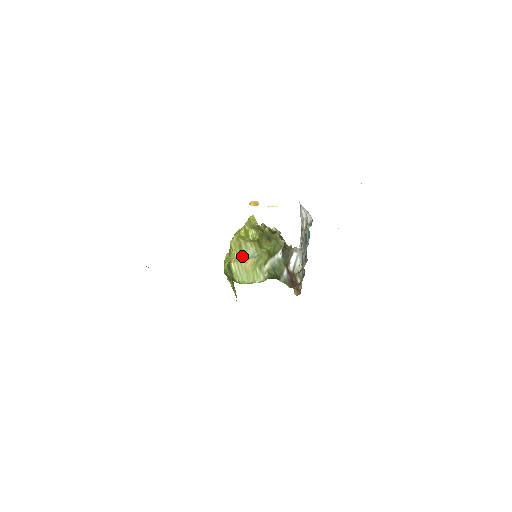
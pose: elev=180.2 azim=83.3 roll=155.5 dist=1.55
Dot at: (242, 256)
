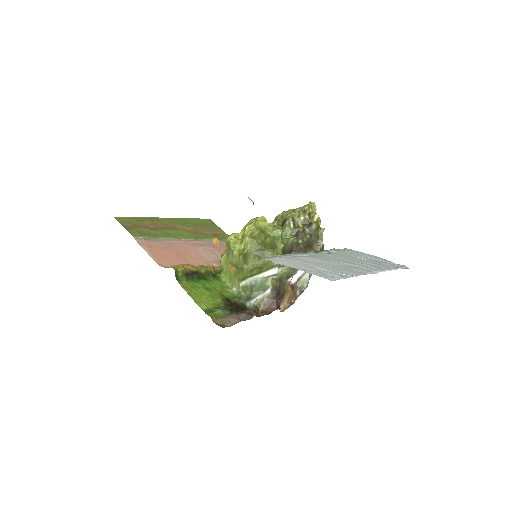
Dot at: (229, 259)
